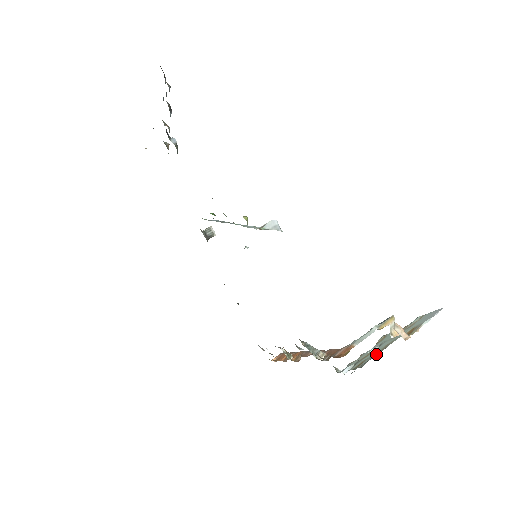
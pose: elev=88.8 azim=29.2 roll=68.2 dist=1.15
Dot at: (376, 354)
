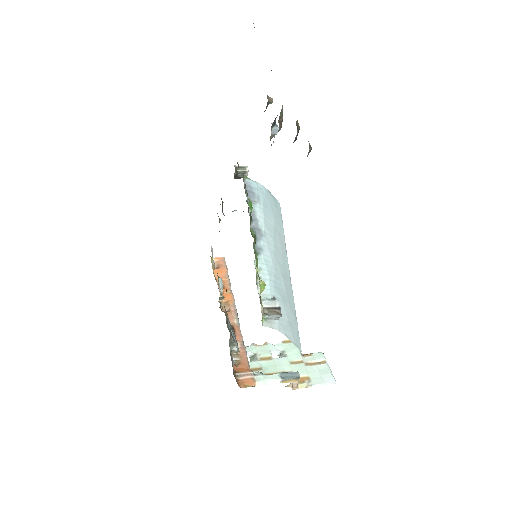
Dot at: occluded
